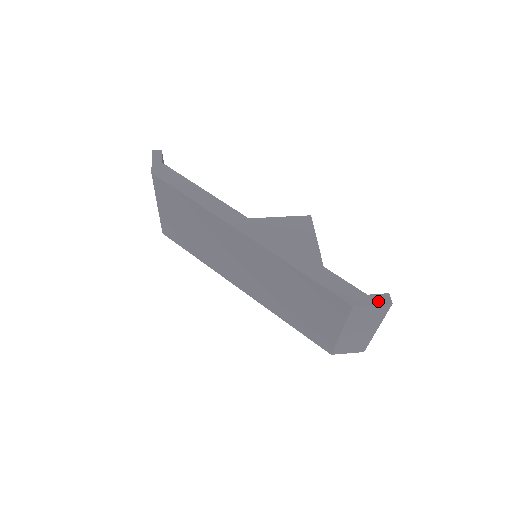
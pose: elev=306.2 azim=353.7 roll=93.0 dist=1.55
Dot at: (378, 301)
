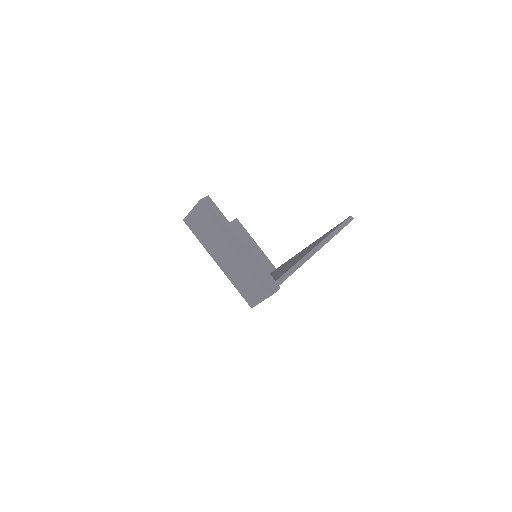
Dot at: (196, 205)
